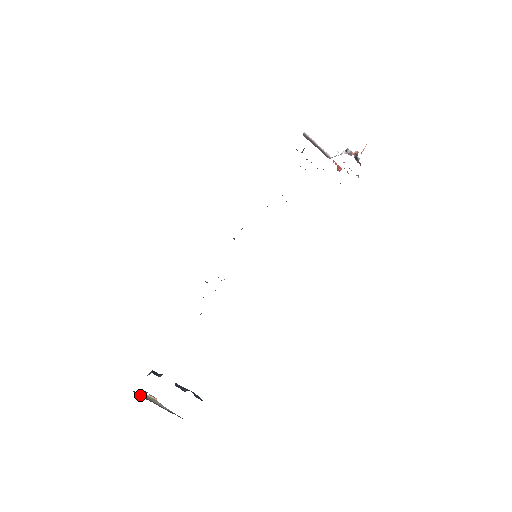
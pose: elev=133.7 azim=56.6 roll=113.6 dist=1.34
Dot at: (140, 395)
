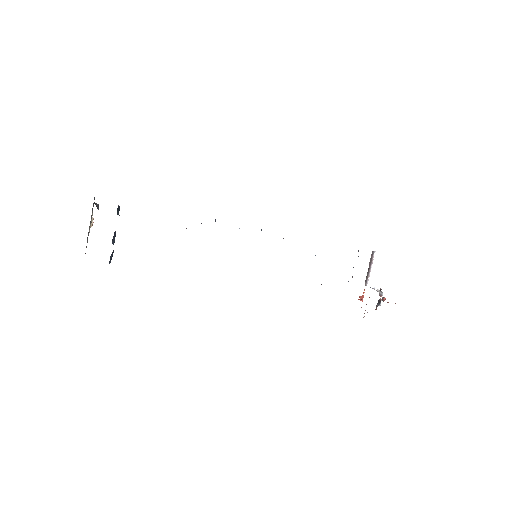
Dot at: (95, 203)
